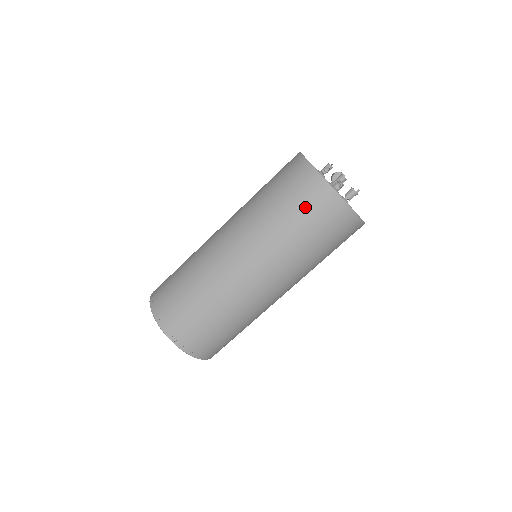
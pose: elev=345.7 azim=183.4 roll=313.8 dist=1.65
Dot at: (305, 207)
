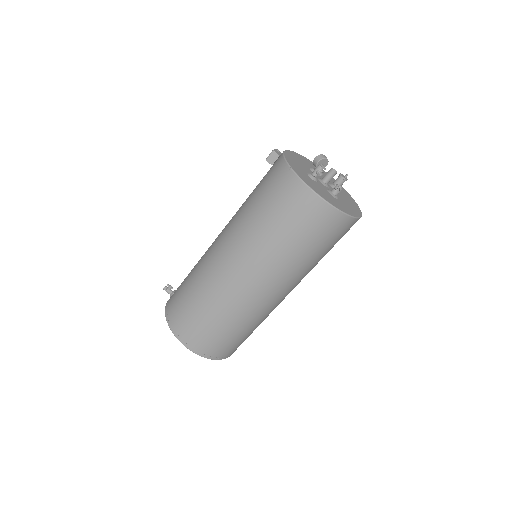
Dot at: (321, 236)
